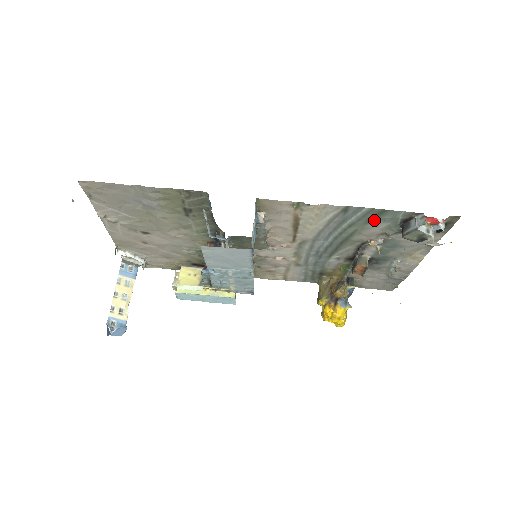
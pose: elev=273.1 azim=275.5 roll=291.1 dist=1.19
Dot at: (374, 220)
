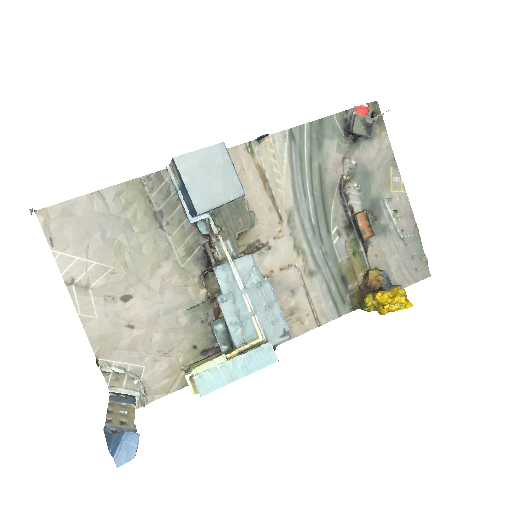
Dot at: (323, 140)
